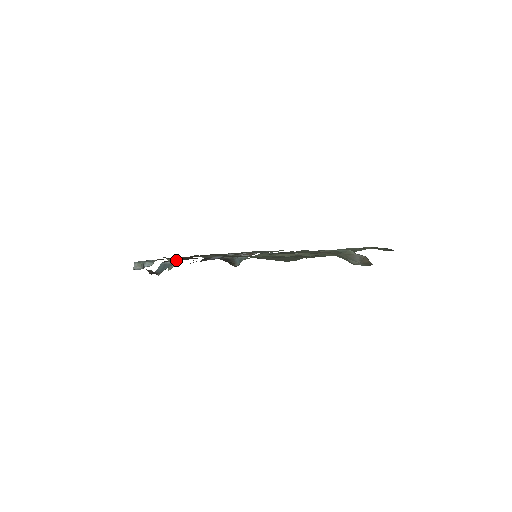
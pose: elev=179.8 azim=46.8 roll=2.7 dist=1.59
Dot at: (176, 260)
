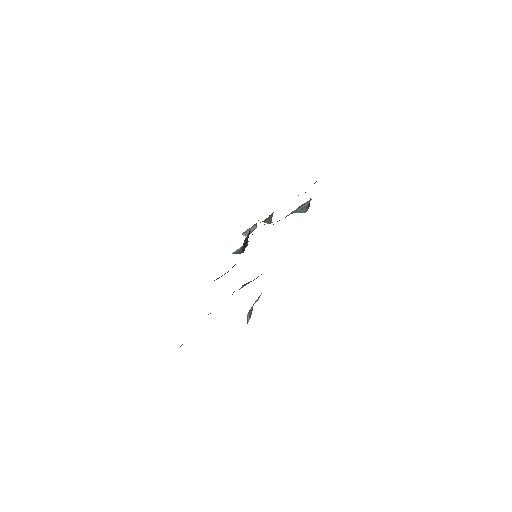
Dot at: (239, 248)
